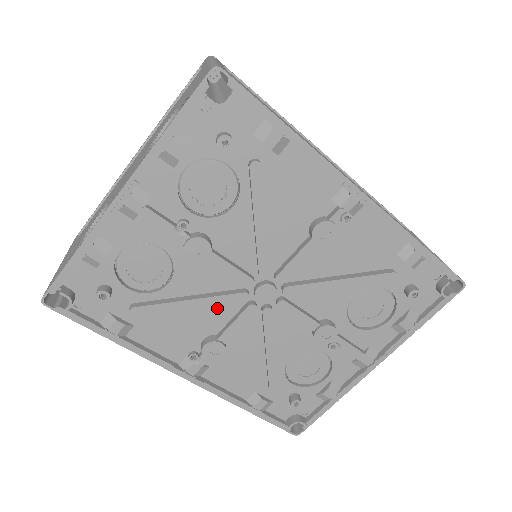
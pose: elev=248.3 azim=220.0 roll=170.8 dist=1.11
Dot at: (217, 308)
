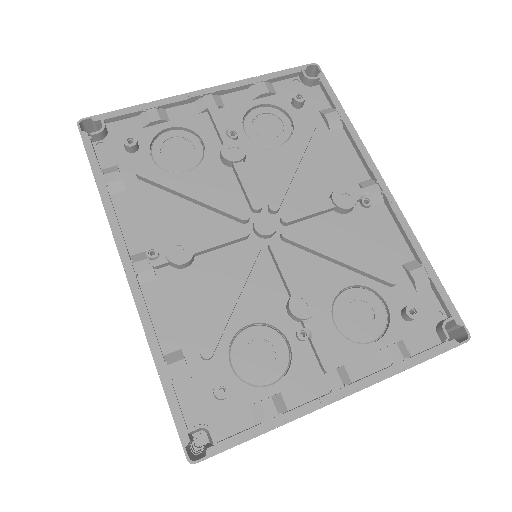
Dot at: (211, 219)
